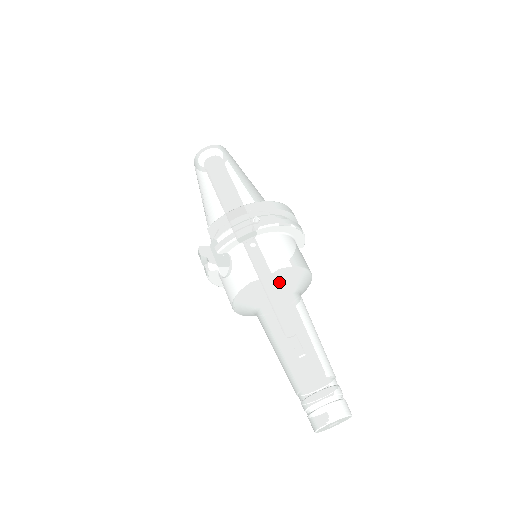
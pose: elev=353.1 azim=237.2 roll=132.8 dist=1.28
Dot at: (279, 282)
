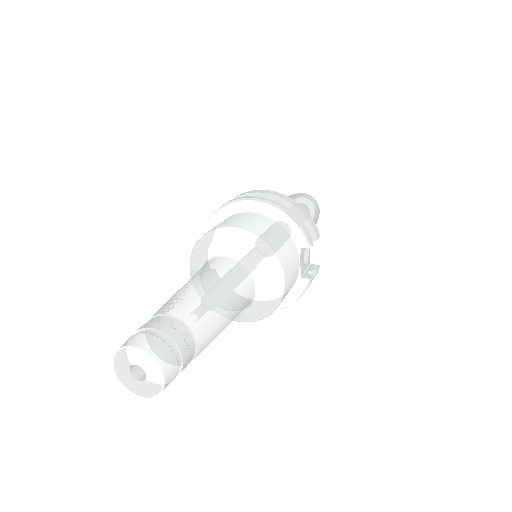
Dot at: (216, 243)
